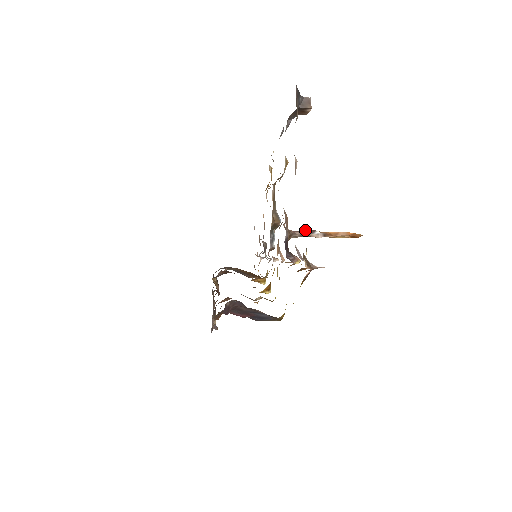
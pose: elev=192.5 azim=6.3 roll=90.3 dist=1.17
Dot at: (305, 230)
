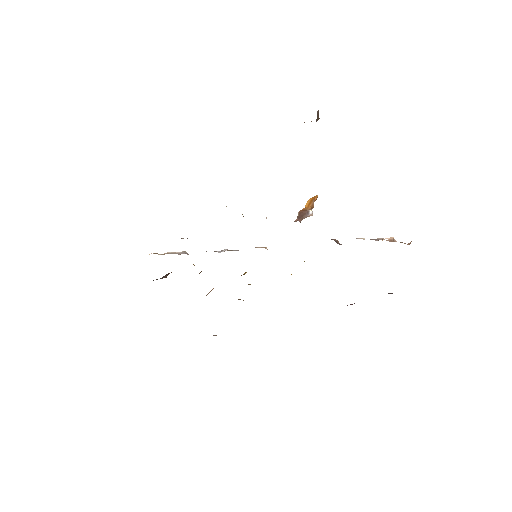
Dot at: (301, 214)
